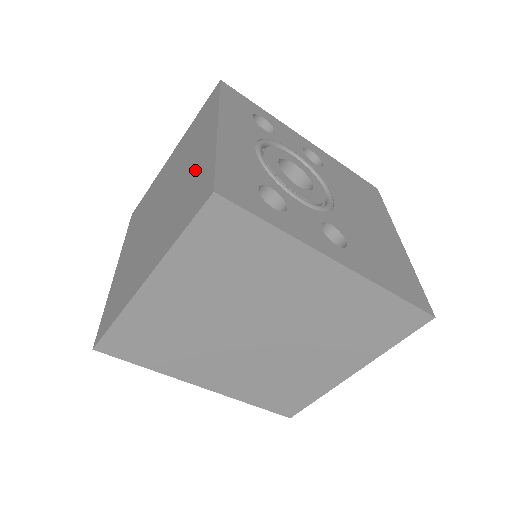
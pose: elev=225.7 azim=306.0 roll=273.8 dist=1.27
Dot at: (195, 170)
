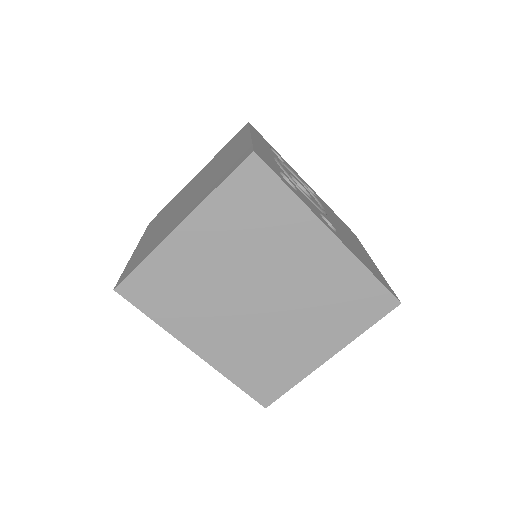
Dot at: (230, 159)
